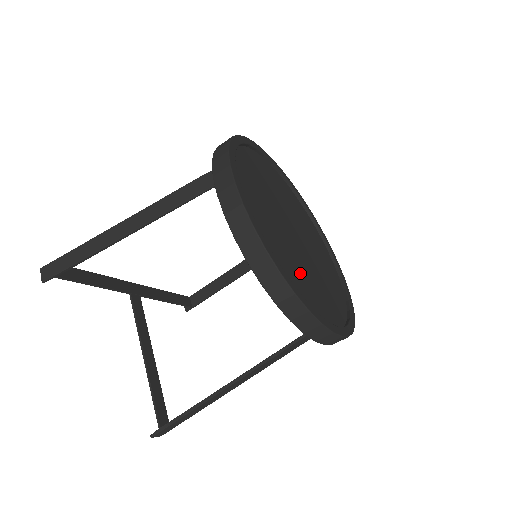
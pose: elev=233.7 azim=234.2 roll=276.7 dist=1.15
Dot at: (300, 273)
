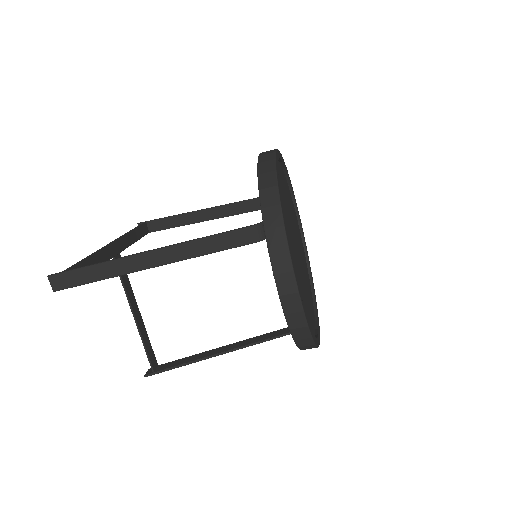
Dot at: (306, 302)
